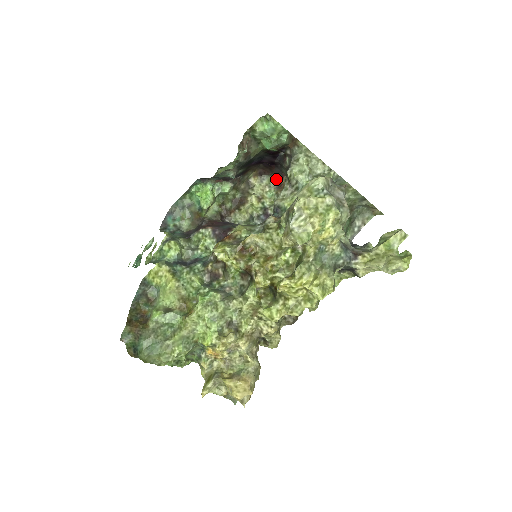
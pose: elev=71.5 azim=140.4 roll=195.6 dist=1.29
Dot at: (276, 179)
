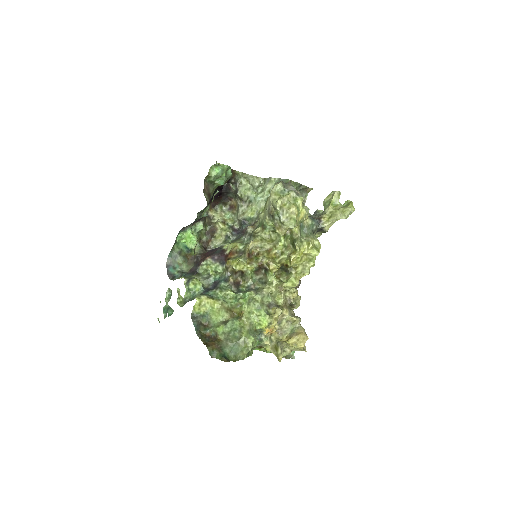
Dot at: (225, 204)
